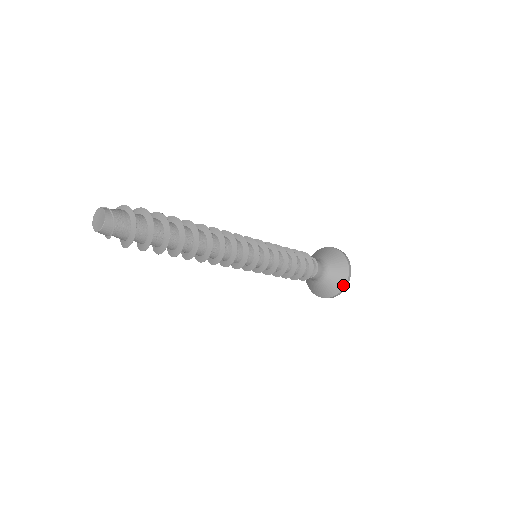
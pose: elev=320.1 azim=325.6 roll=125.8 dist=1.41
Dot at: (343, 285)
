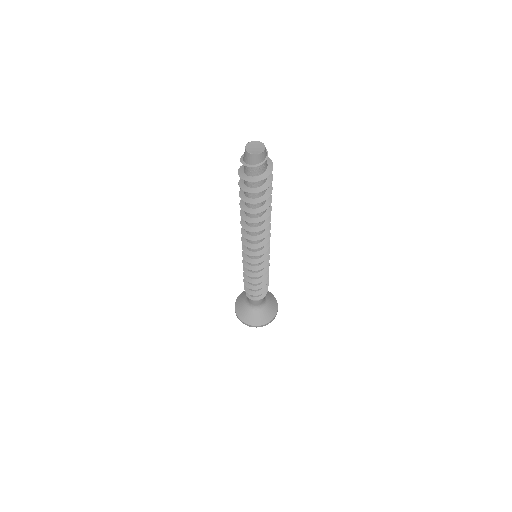
Dot at: (277, 305)
